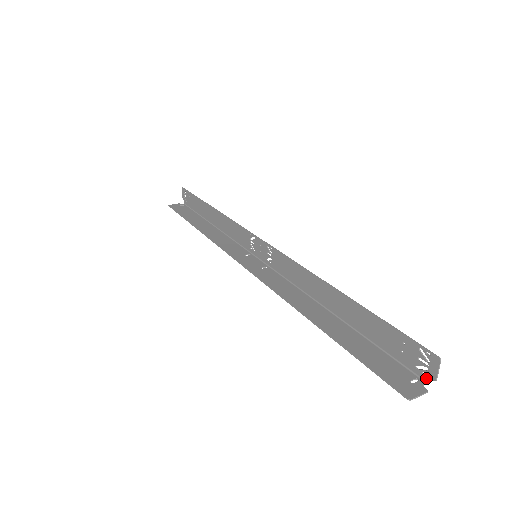
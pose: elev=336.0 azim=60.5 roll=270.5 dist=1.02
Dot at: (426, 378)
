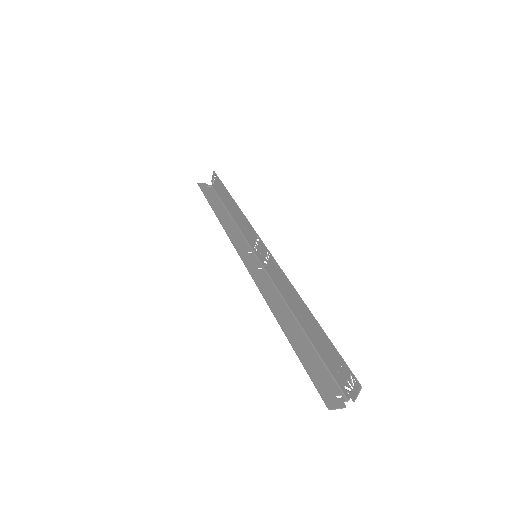
Dot at: (348, 397)
